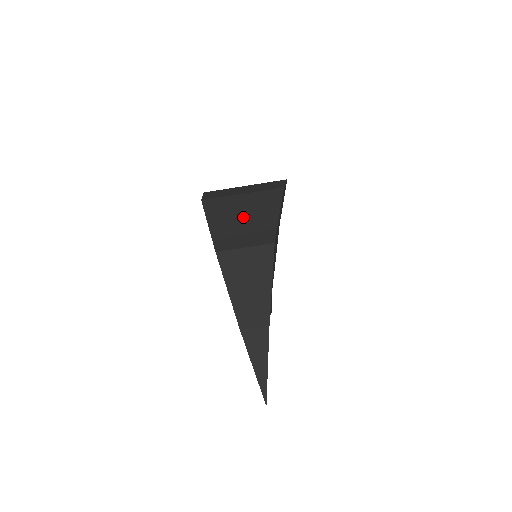
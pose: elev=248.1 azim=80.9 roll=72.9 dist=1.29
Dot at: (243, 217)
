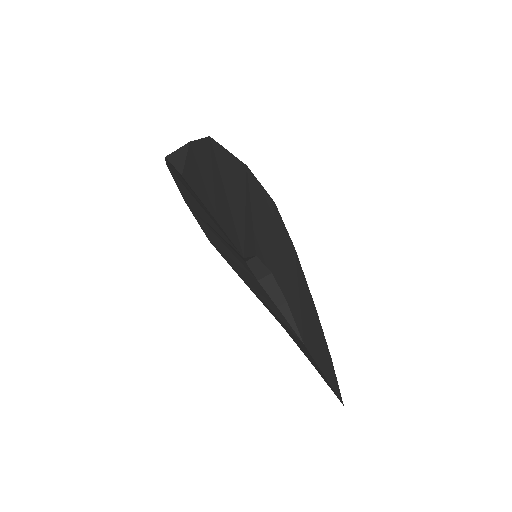
Dot at: occluded
